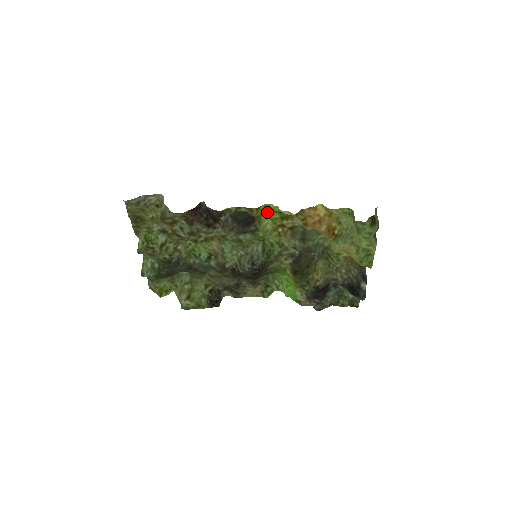
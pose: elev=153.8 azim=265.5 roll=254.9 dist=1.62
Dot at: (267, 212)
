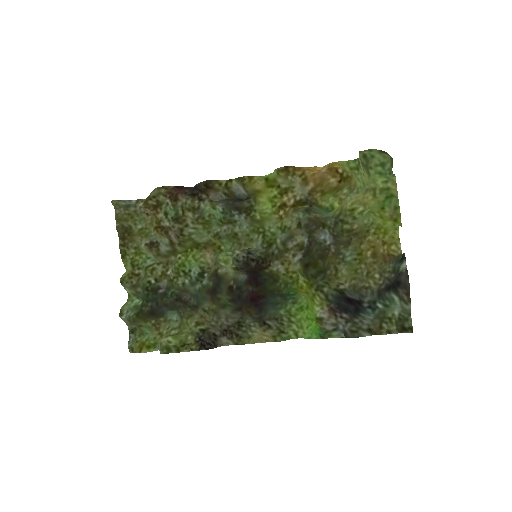
Dot at: (262, 186)
